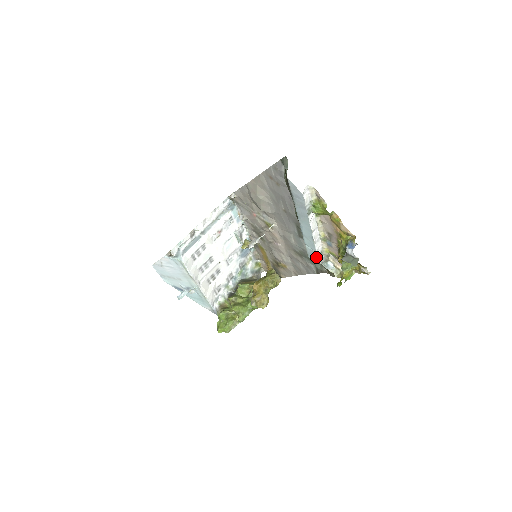
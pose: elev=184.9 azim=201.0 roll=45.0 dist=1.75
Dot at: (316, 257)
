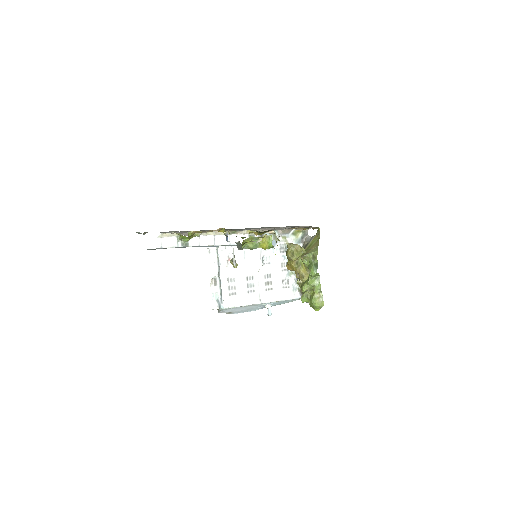
Dot at: occluded
